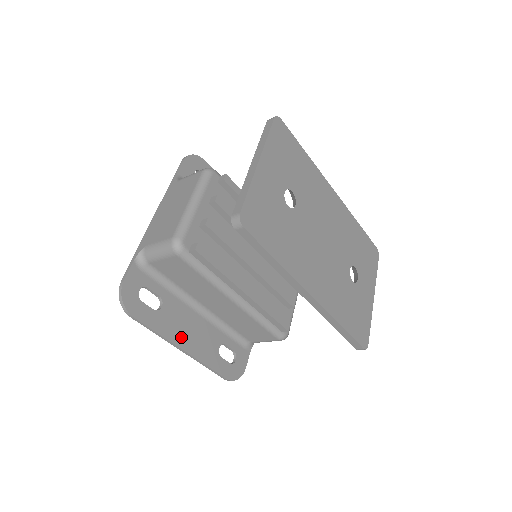
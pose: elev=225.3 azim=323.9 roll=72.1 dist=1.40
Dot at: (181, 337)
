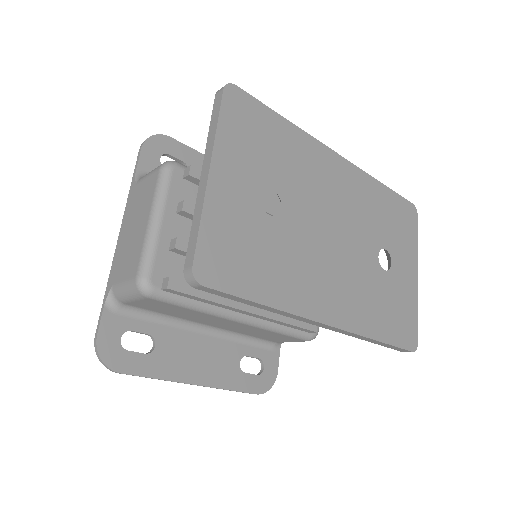
Dot at: (188, 371)
